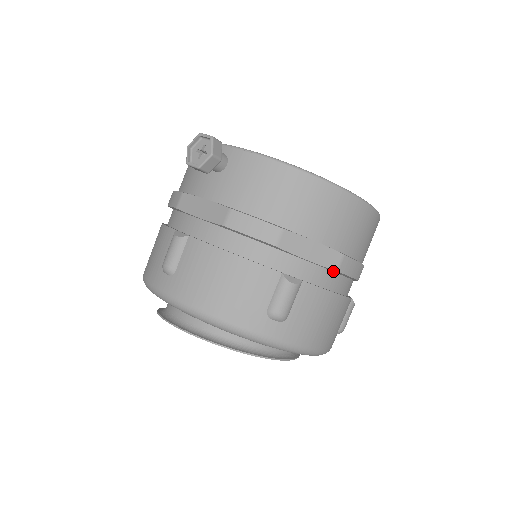
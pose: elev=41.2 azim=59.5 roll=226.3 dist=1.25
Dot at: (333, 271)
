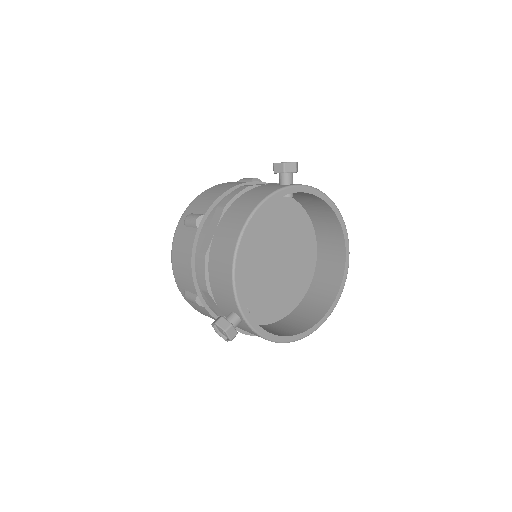
Dot at: occluded
